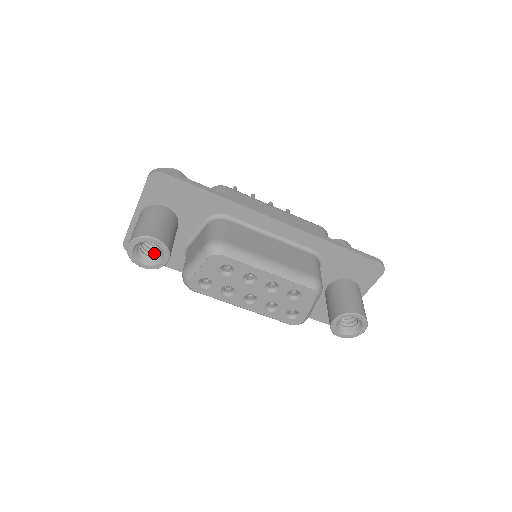
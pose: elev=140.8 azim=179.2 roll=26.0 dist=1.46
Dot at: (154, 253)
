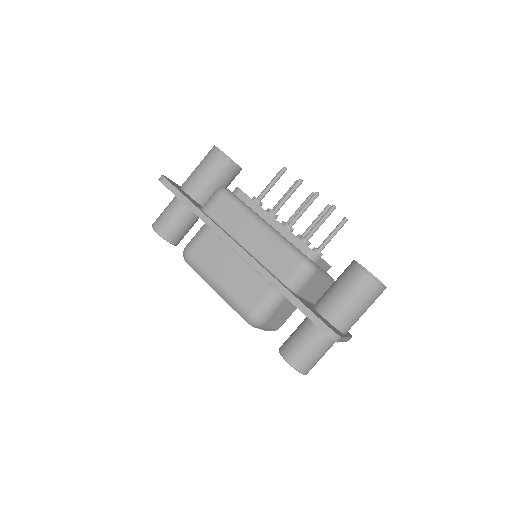
Dot at: occluded
